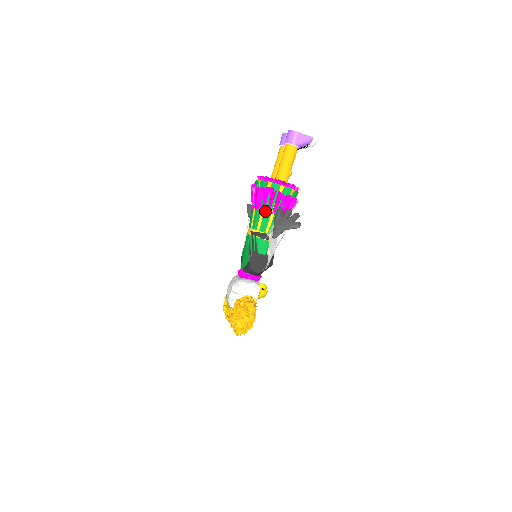
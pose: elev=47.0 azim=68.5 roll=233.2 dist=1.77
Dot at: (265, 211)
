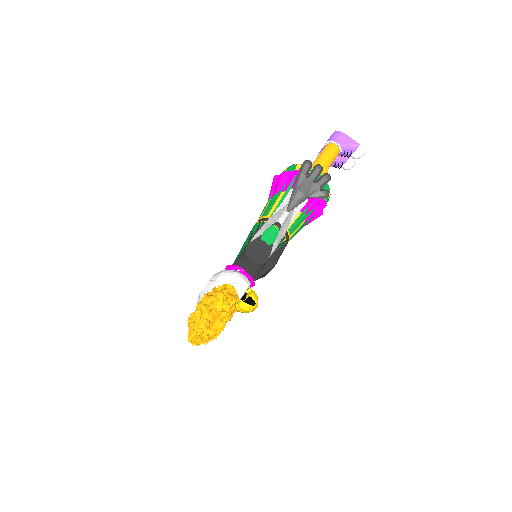
Dot at: (284, 194)
